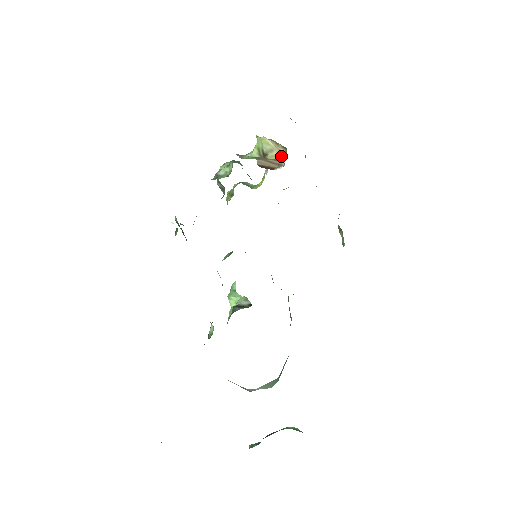
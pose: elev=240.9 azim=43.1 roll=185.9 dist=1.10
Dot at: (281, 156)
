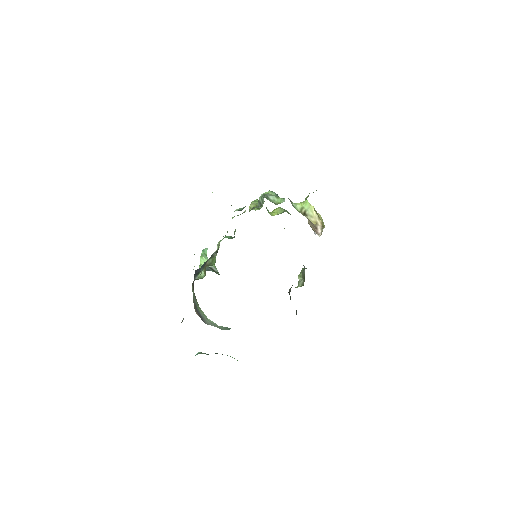
Dot at: (318, 227)
